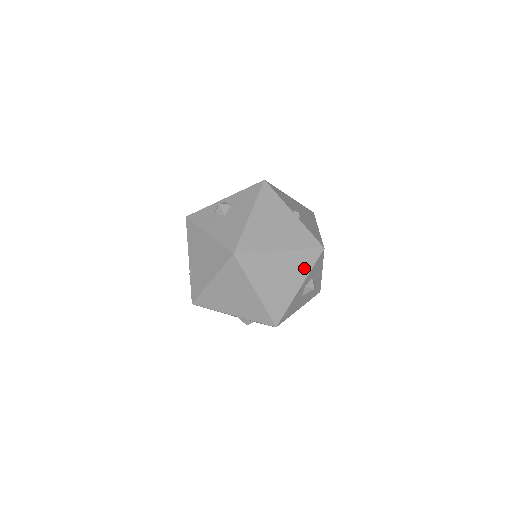
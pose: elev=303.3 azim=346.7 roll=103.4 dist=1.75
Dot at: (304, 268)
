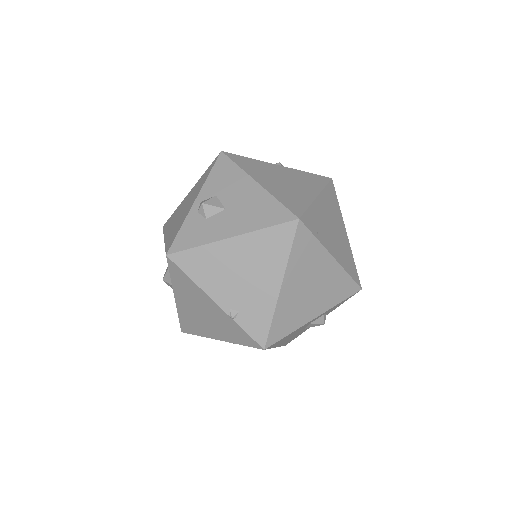
Dot at: (336, 208)
